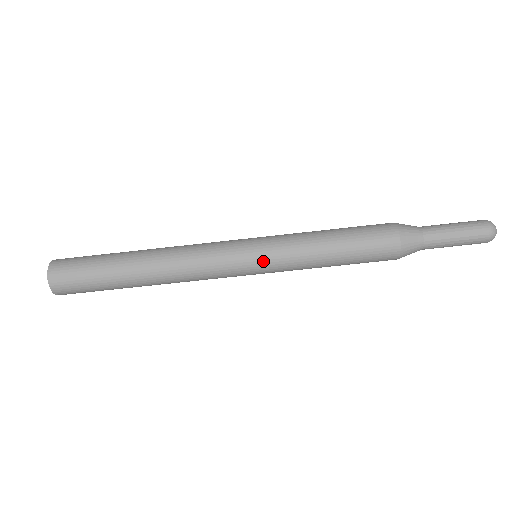
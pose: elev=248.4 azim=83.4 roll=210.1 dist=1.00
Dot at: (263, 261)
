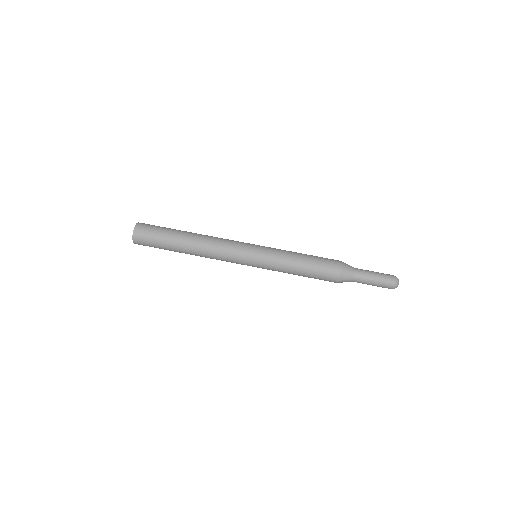
Dot at: (259, 257)
